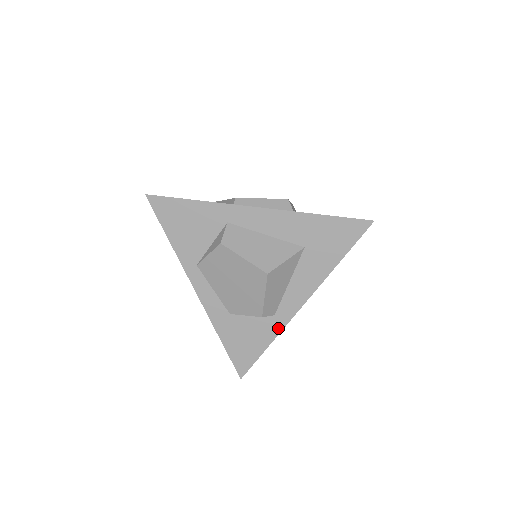
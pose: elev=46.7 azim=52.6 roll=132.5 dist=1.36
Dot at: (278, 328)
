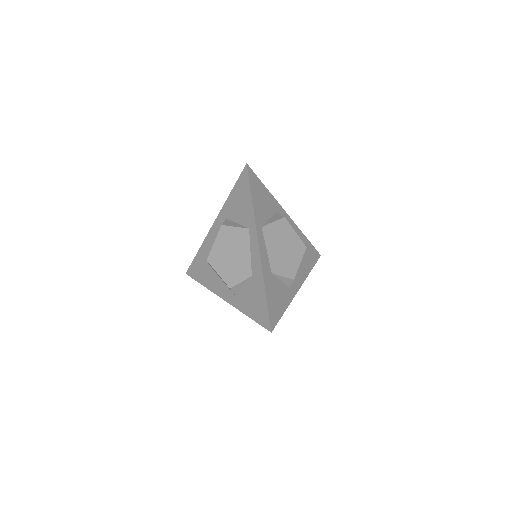
Dot at: (290, 298)
